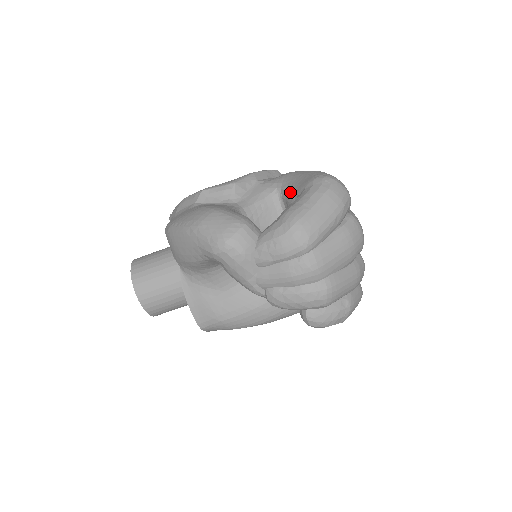
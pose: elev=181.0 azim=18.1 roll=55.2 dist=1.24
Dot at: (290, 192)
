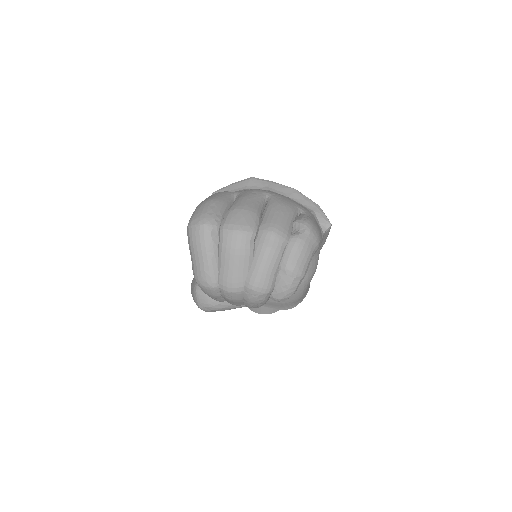
Dot at: occluded
